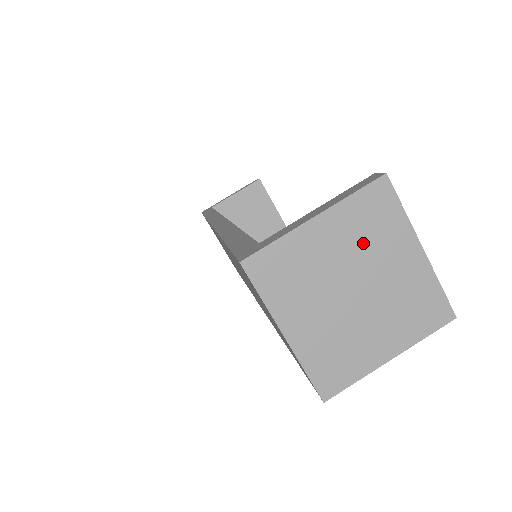
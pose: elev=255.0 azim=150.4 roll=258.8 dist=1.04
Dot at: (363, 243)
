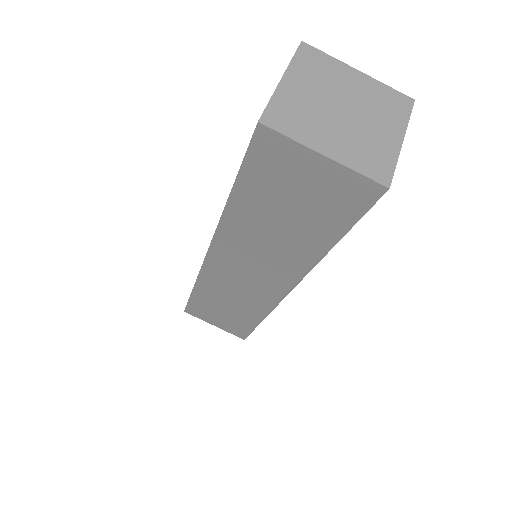
Dot at: (323, 81)
